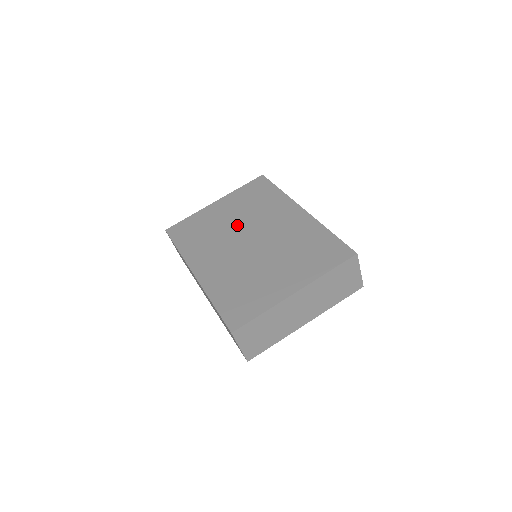
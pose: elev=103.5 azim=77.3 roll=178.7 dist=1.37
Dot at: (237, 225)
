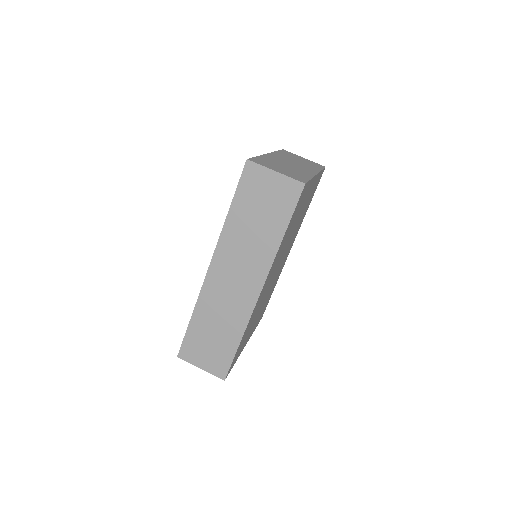
Dot at: occluded
